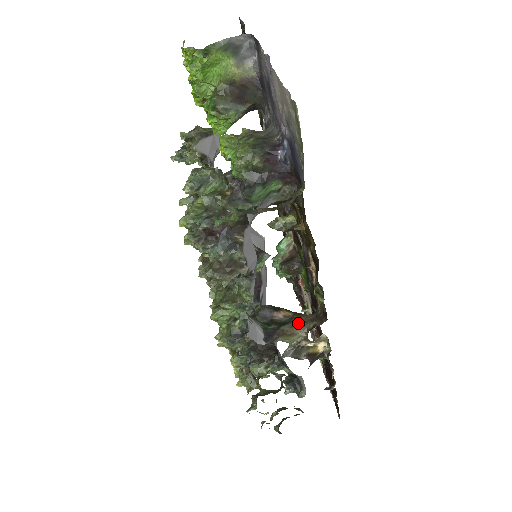
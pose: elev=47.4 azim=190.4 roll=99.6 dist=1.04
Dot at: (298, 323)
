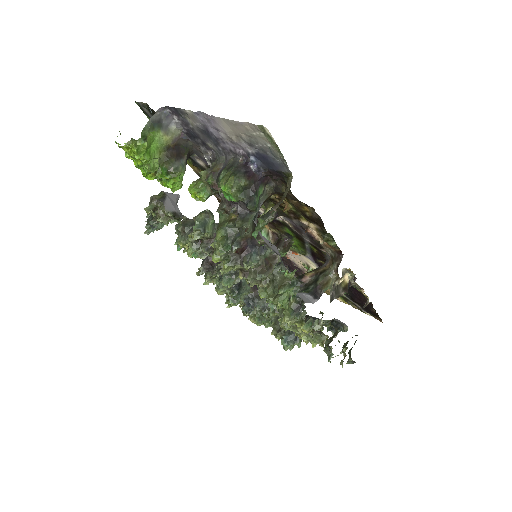
Dot at: (325, 273)
